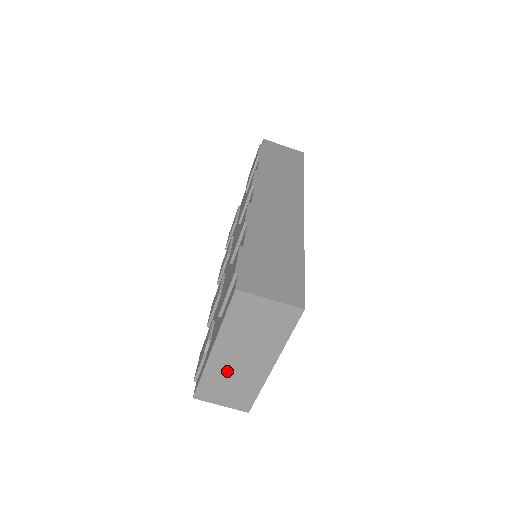
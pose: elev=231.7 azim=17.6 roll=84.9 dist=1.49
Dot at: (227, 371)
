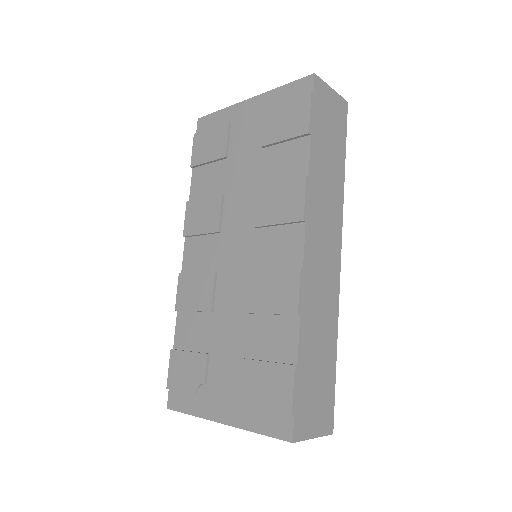
Dot at: occluded
